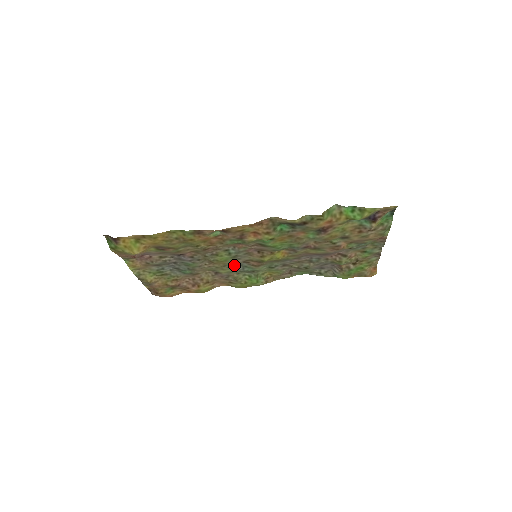
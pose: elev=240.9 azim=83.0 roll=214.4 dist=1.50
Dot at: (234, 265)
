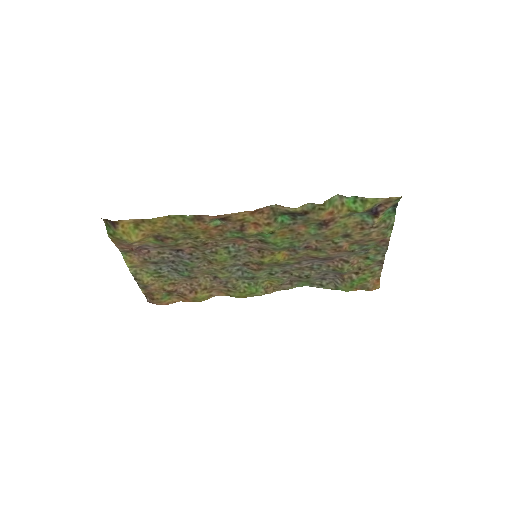
Dot at: (233, 269)
